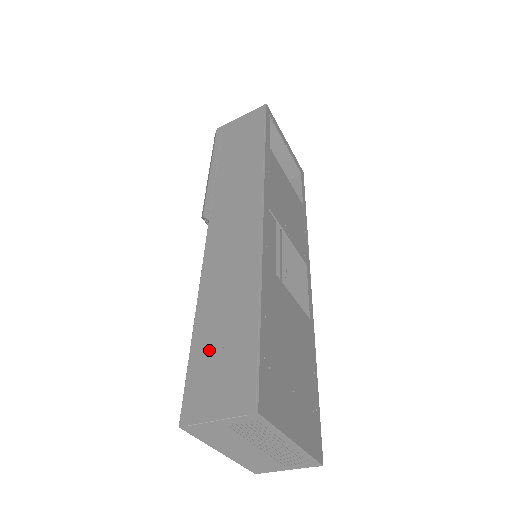
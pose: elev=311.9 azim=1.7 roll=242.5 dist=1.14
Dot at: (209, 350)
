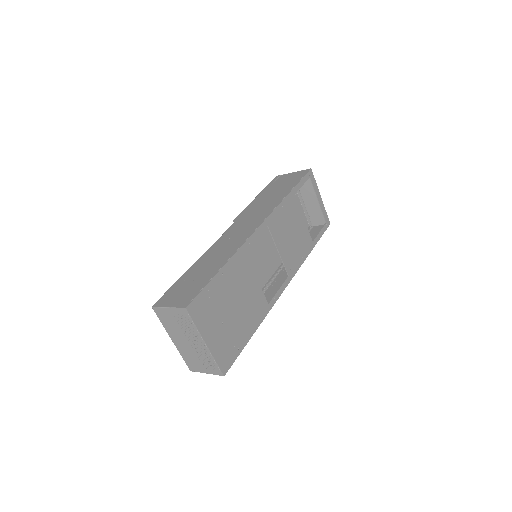
Dot at: (187, 280)
